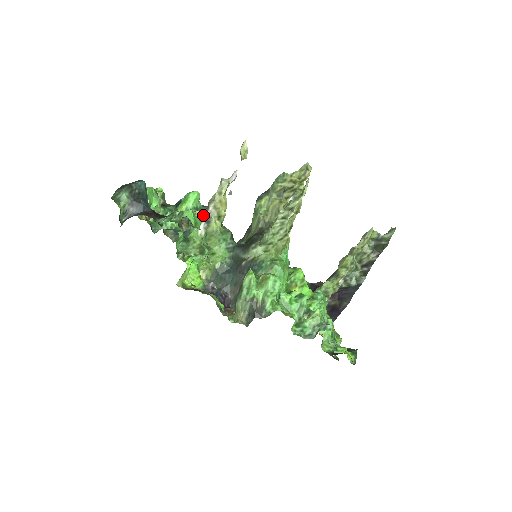
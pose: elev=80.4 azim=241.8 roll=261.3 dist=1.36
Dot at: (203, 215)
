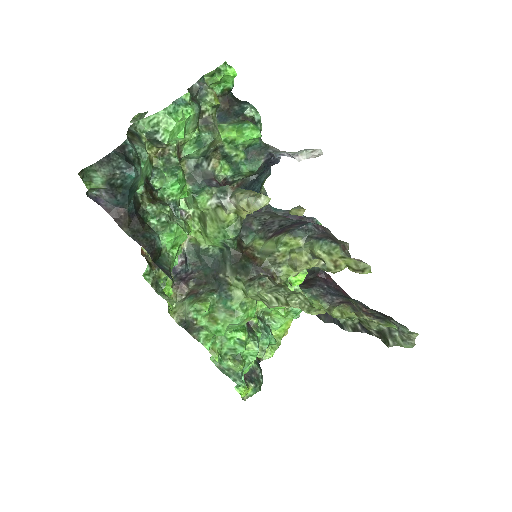
Dot at: (223, 194)
